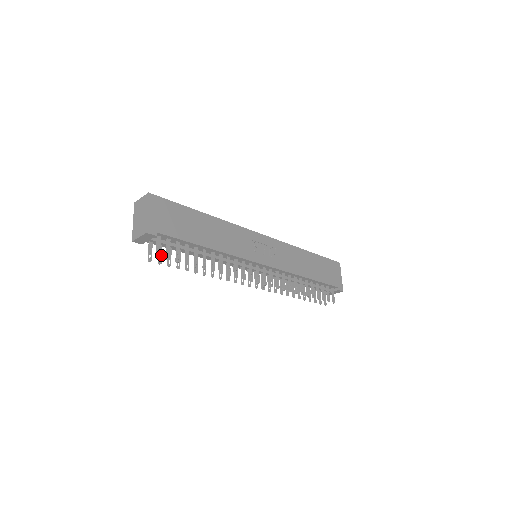
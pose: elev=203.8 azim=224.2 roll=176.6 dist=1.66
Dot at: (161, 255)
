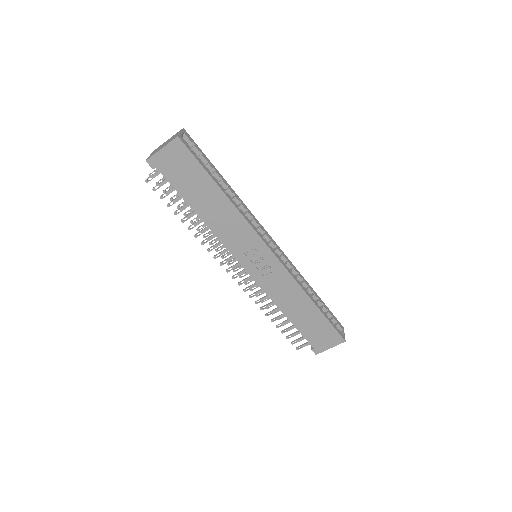
Dot at: occluded
